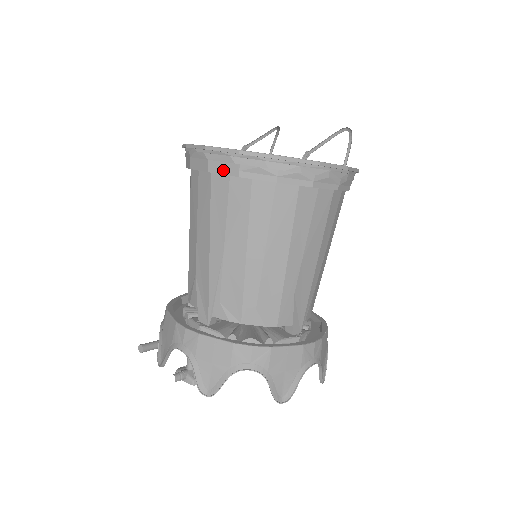
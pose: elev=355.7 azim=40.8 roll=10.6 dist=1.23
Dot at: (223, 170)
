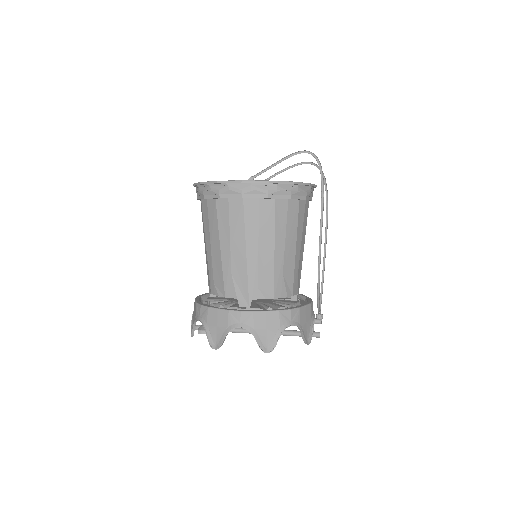
Dot at: occluded
